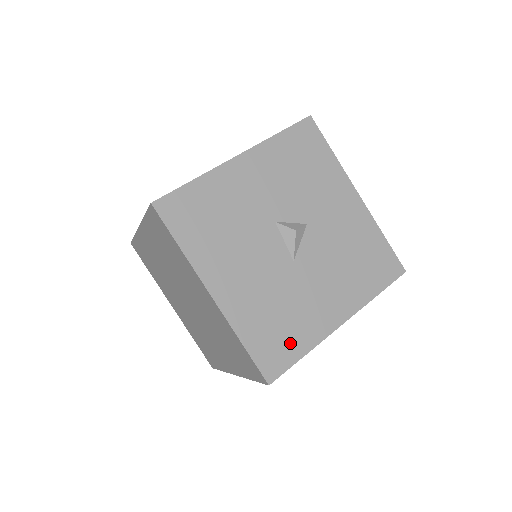
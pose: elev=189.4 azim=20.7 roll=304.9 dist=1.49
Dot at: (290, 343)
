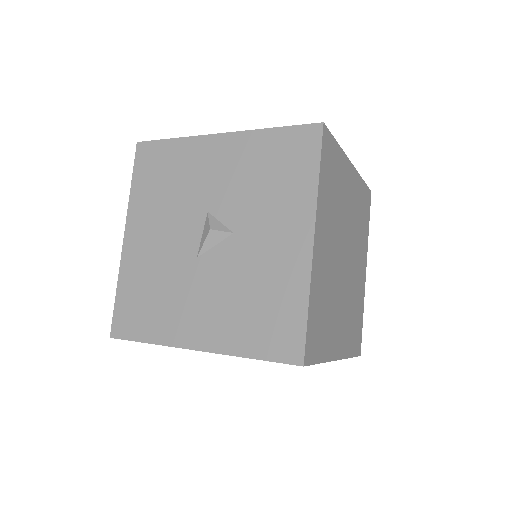
Dot at: (145, 322)
